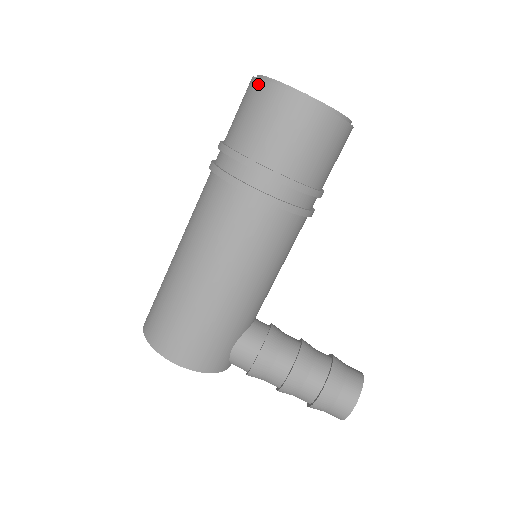
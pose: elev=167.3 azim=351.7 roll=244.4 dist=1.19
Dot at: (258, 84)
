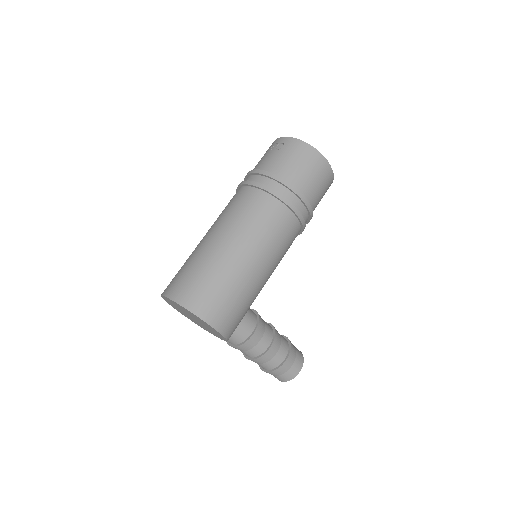
Dot at: (300, 144)
